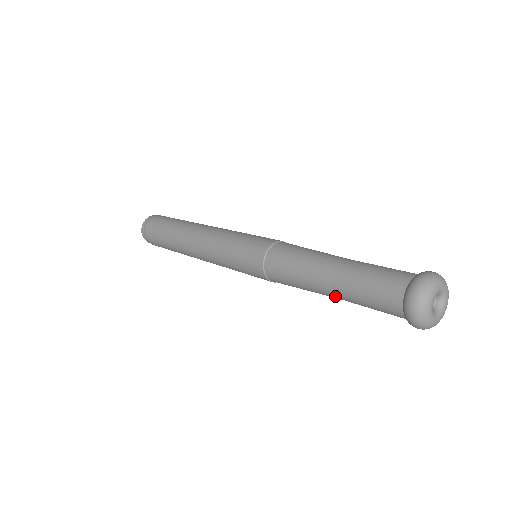
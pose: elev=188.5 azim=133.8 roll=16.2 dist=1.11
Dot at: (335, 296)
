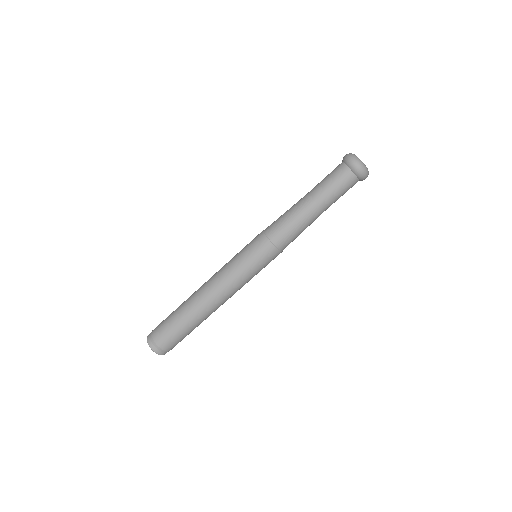
Dot at: (320, 209)
